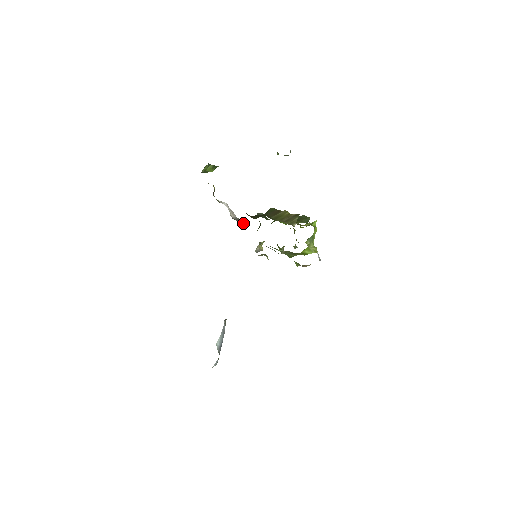
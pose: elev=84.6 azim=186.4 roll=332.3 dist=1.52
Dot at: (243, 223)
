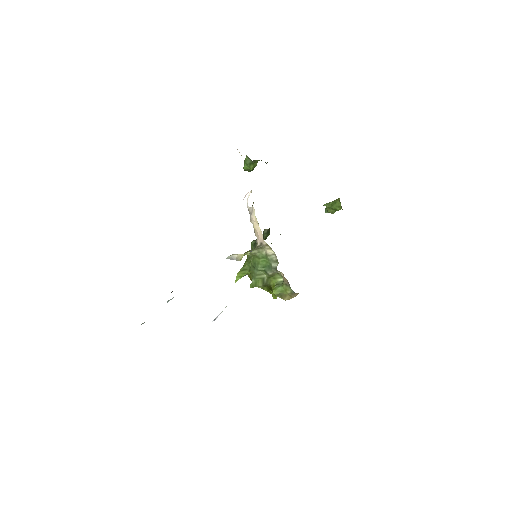
Dot at: occluded
